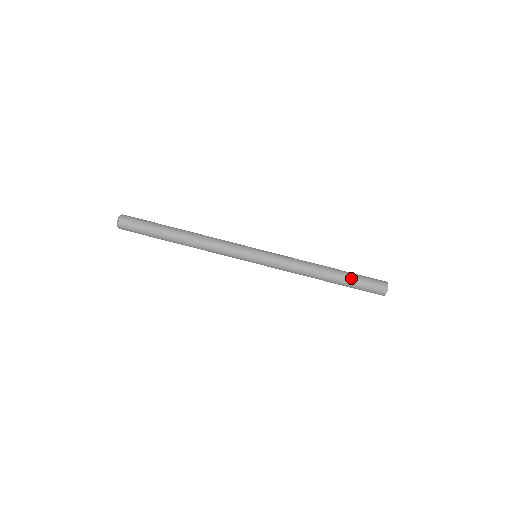
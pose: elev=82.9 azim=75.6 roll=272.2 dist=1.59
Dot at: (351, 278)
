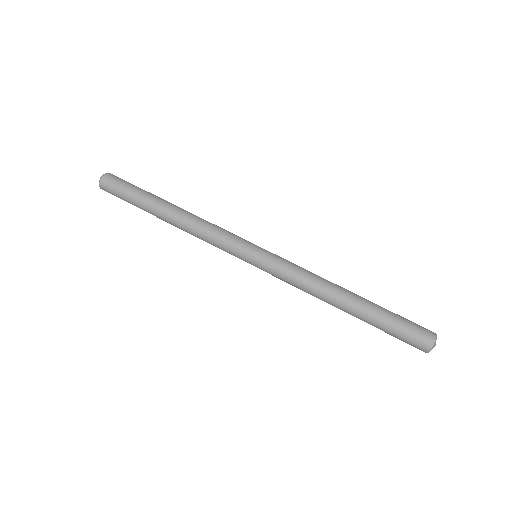
Dot at: (380, 315)
